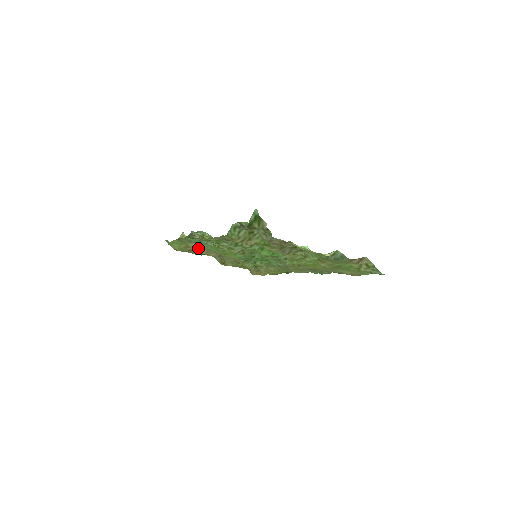
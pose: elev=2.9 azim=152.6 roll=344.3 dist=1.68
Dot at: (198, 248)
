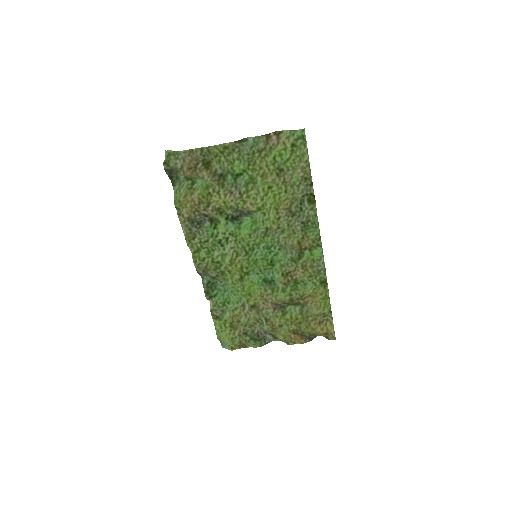
Dot at: (234, 315)
